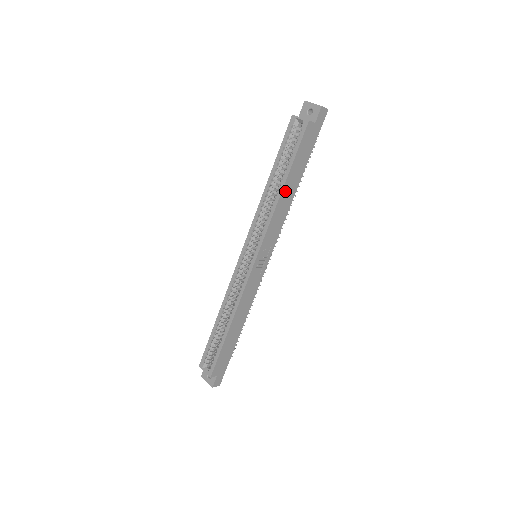
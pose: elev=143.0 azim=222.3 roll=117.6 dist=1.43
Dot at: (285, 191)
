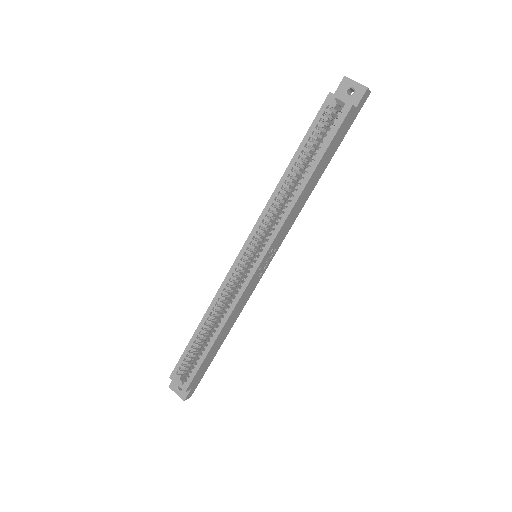
Dot at: (308, 185)
